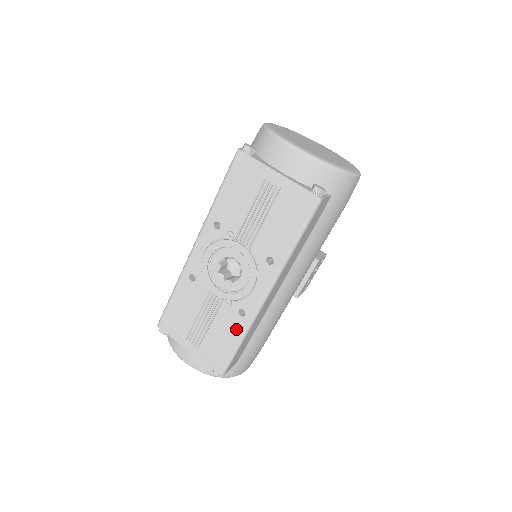
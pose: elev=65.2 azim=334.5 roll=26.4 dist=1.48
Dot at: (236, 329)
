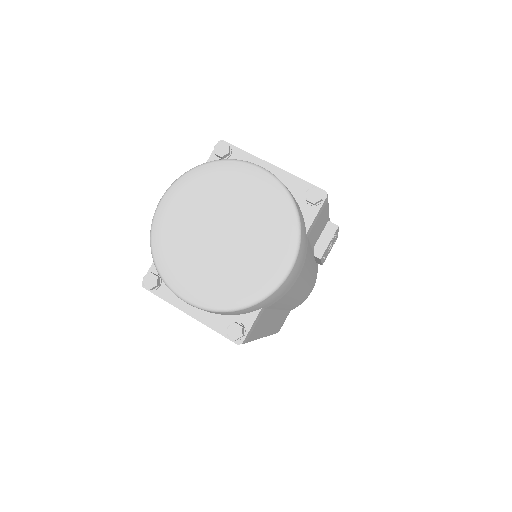
Dot at: occluded
